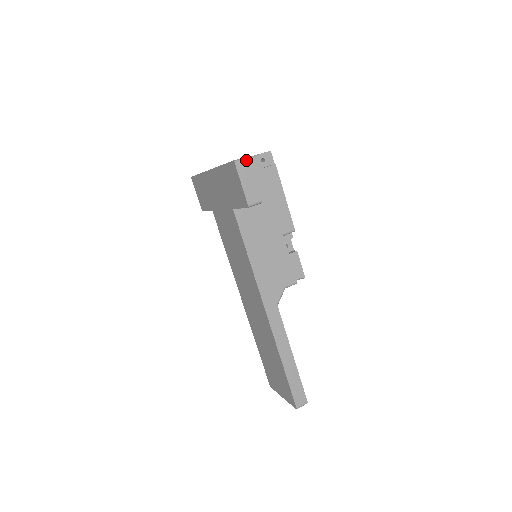
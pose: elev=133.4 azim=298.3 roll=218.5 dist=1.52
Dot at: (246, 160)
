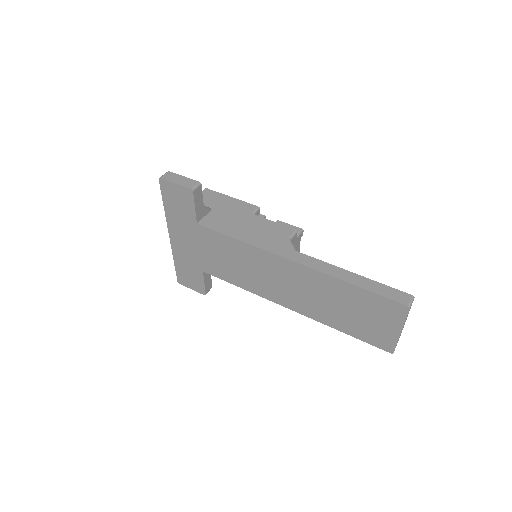
Dot at: (167, 173)
